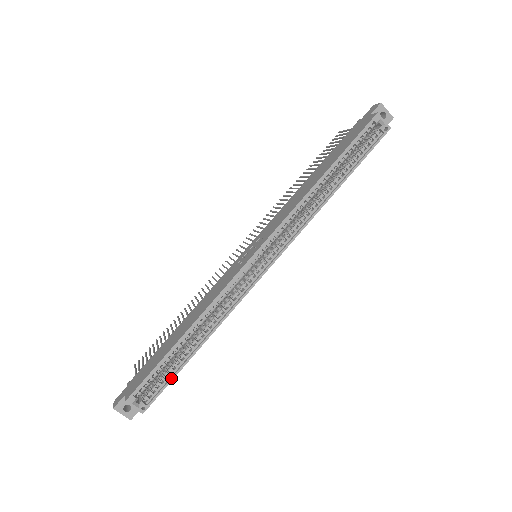
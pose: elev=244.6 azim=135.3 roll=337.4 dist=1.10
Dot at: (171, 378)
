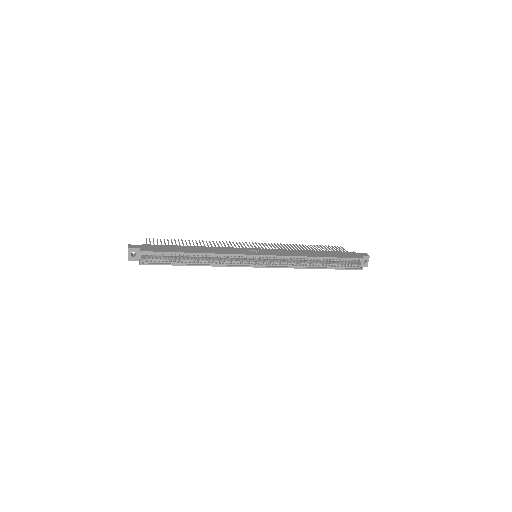
Dot at: (169, 264)
